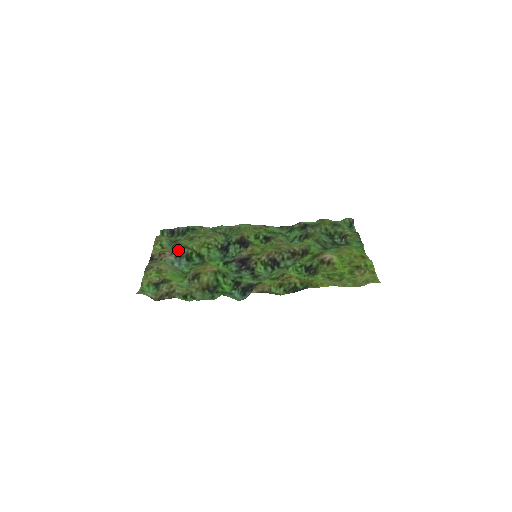
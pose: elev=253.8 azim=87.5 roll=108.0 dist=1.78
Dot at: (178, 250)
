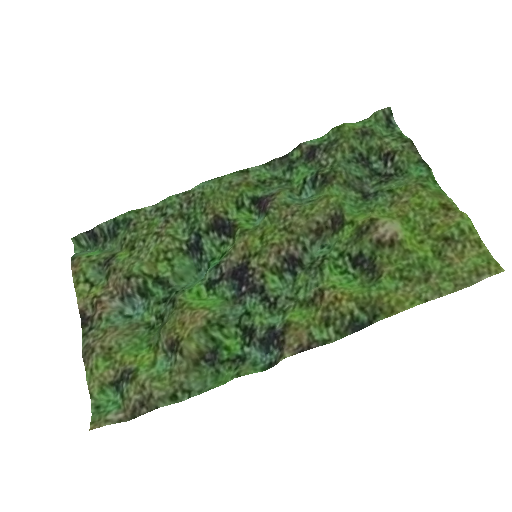
Dot at: (120, 286)
